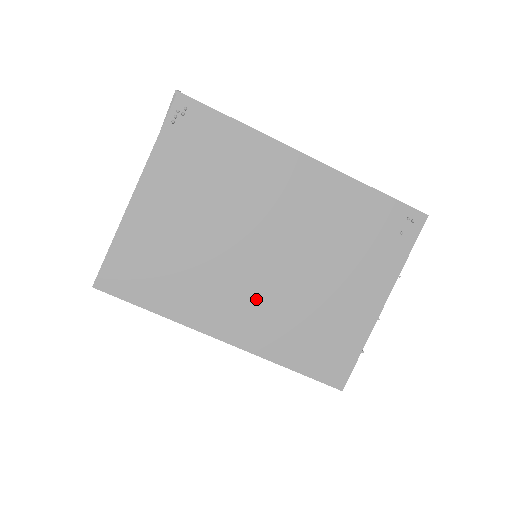
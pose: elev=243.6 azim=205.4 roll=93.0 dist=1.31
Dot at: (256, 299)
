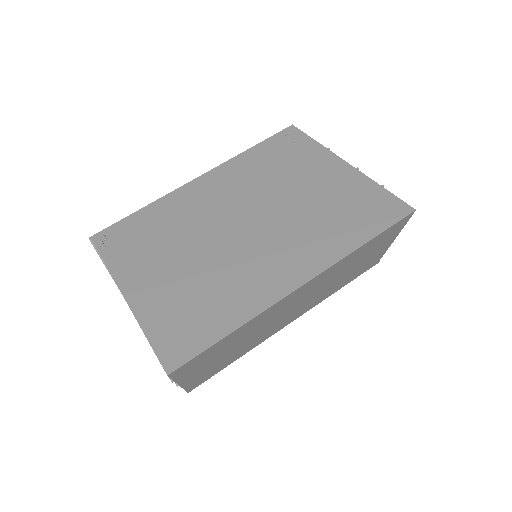
Dot at: (279, 245)
